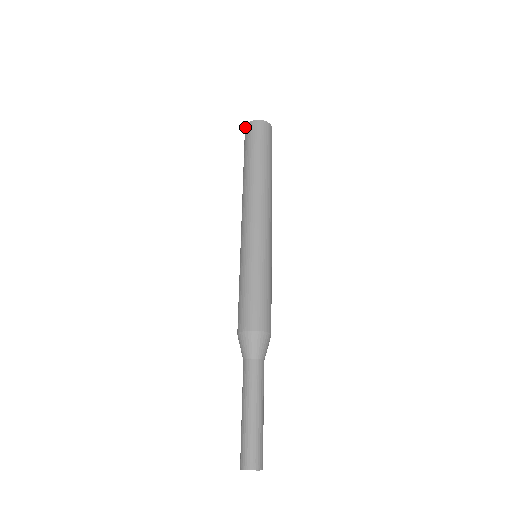
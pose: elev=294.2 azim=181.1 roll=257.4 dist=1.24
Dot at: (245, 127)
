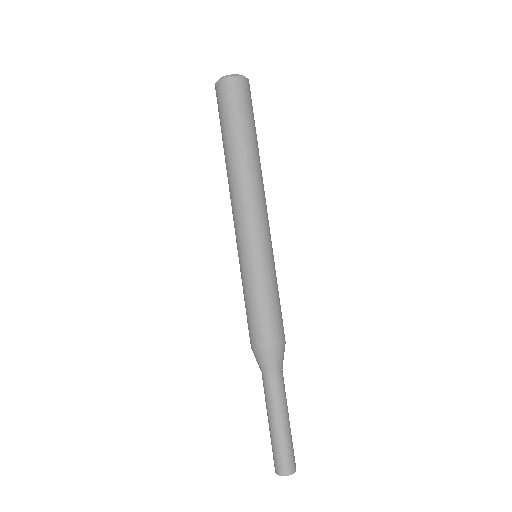
Dot at: (215, 84)
